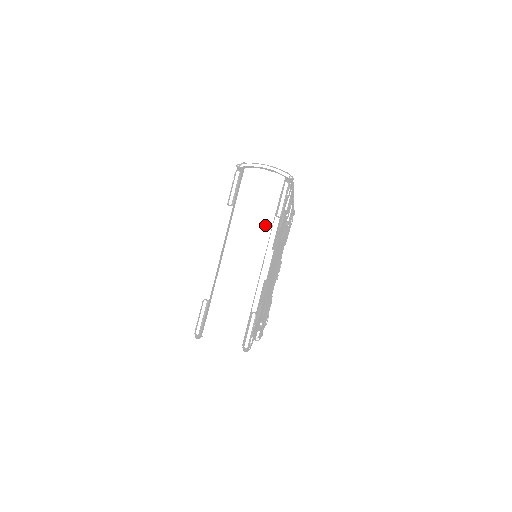
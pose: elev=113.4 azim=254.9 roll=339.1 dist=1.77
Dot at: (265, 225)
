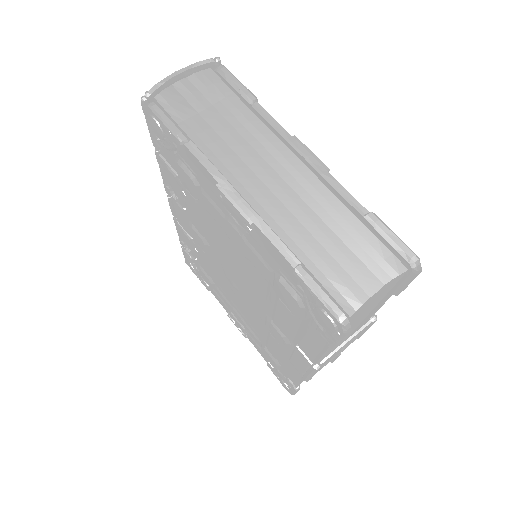
Dot at: (251, 126)
